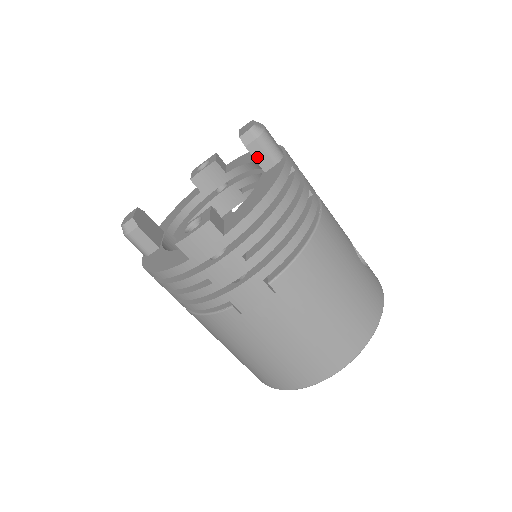
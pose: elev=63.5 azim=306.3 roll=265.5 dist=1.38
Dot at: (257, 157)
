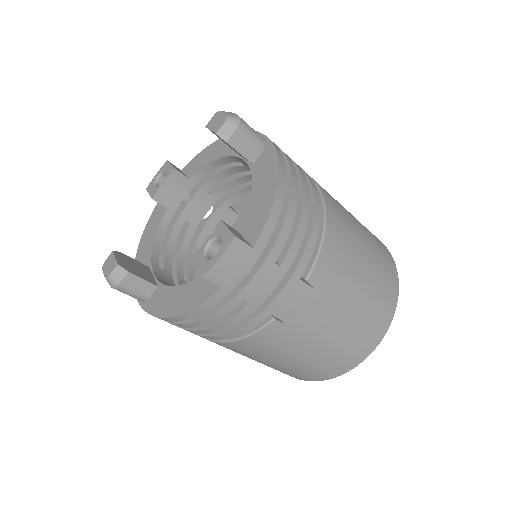
Dot at: (241, 150)
